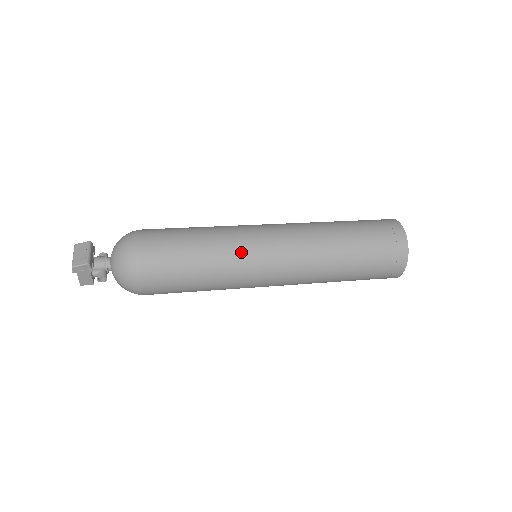
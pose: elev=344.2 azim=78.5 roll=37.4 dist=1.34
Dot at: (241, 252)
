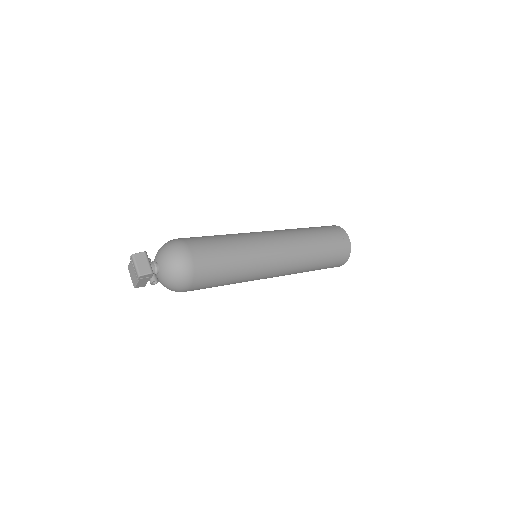
Dot at: (258, 258)
